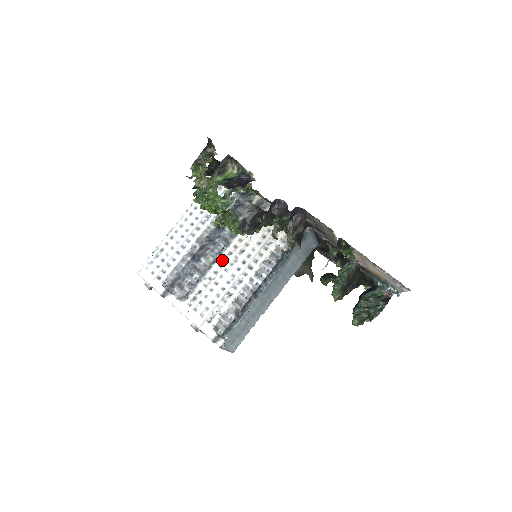
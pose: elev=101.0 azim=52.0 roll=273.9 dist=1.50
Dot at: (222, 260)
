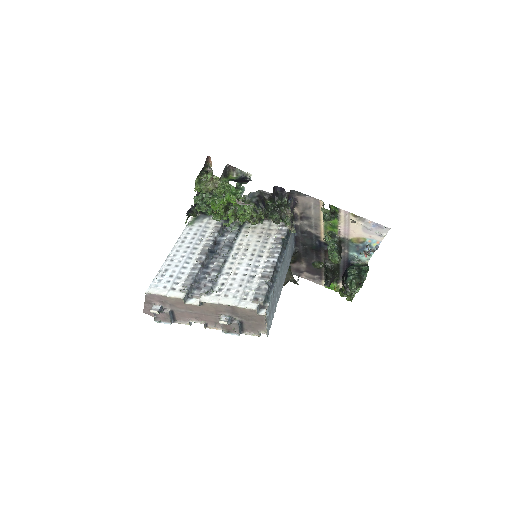
Dot at: (231, 259)
